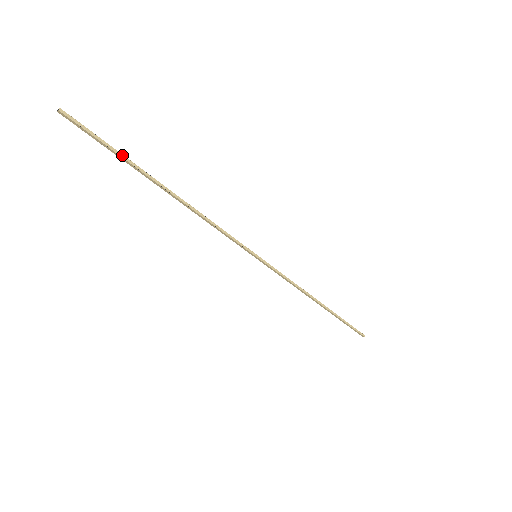
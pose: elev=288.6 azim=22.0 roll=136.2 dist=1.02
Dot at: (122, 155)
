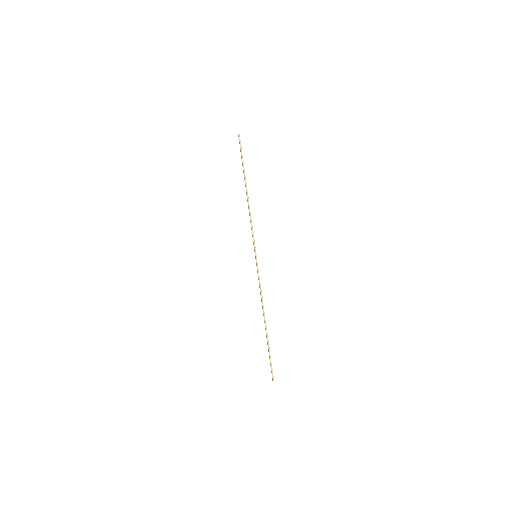
Dot at: occluded
